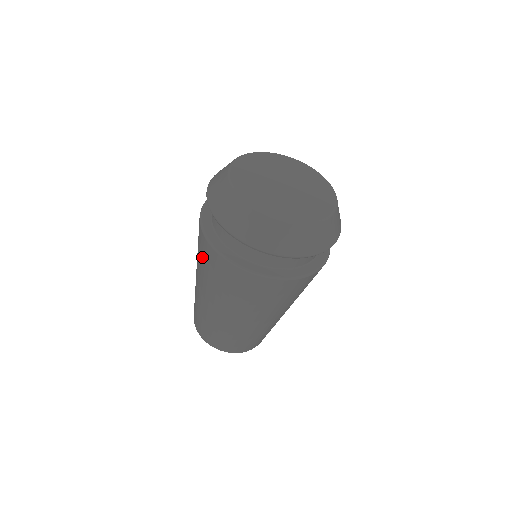
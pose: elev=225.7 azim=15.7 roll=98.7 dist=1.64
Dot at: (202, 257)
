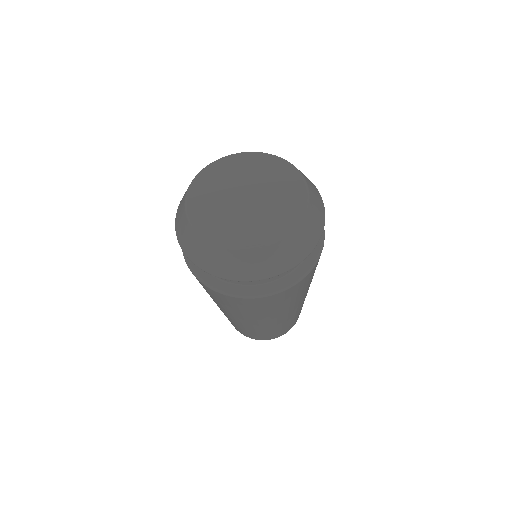
Dot at: occluded
